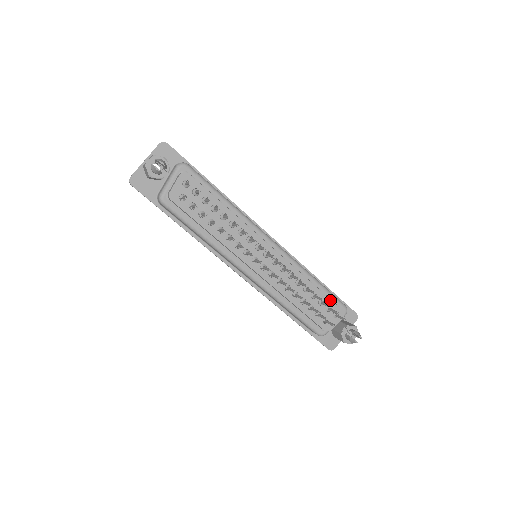
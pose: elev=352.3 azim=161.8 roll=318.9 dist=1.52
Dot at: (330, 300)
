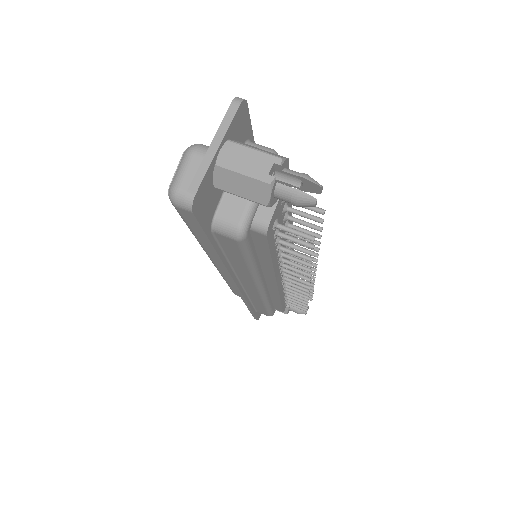
Dot at: occluded
